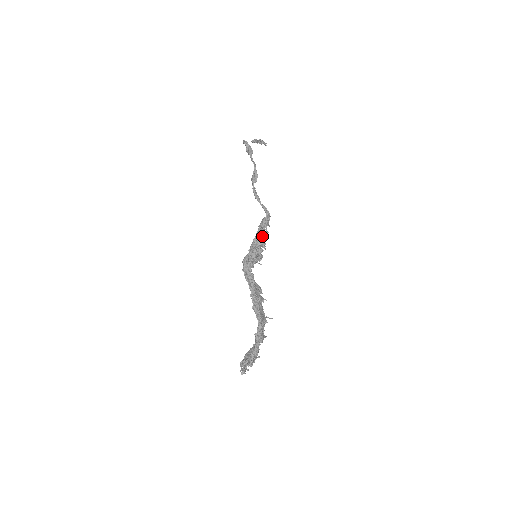
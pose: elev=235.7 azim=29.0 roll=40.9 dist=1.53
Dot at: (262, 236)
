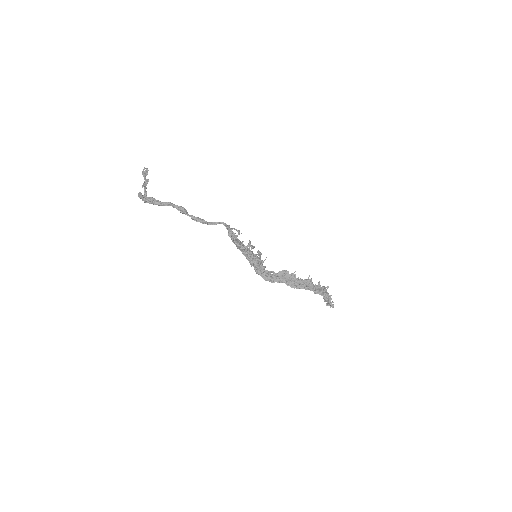
Dot at: (244, 249)
